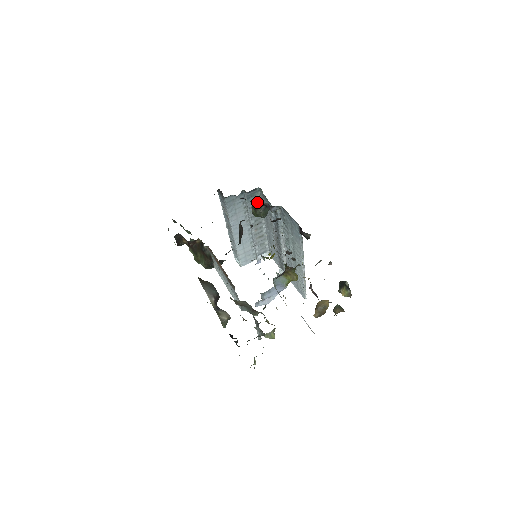
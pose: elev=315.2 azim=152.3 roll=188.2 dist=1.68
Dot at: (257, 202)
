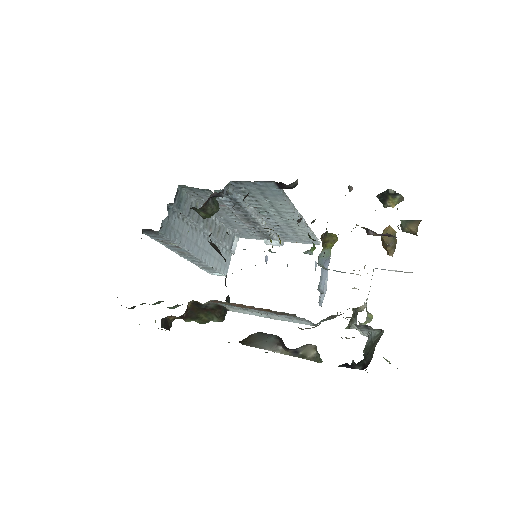
Dot at: (189, 202)
